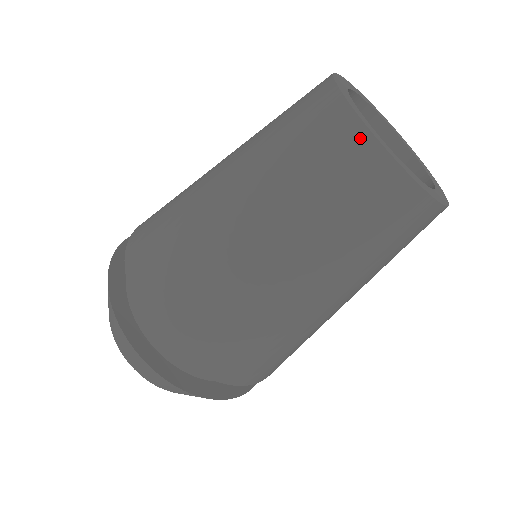
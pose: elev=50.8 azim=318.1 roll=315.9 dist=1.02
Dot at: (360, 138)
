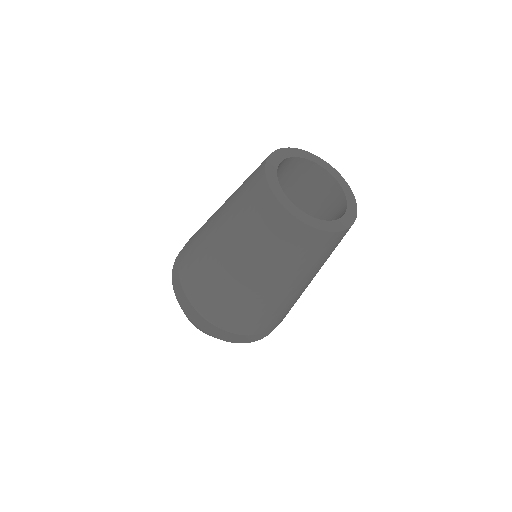
Dot at: (262, 178)
